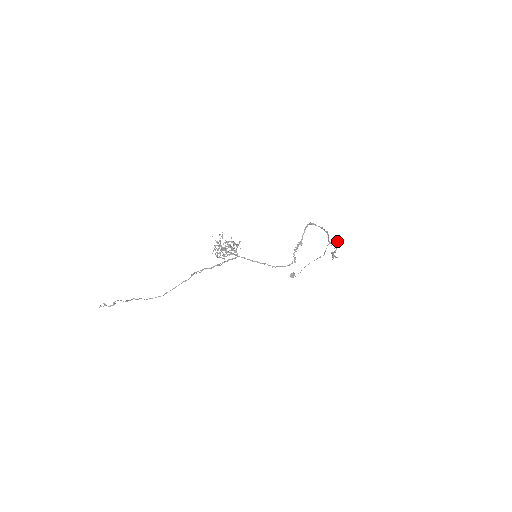
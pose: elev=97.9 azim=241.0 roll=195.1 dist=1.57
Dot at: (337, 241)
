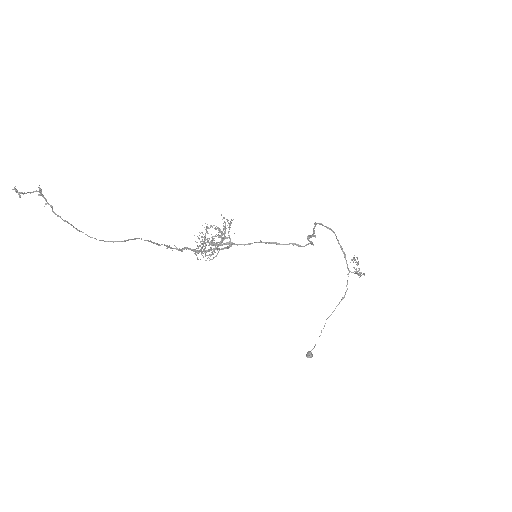
Dot at: occluded
